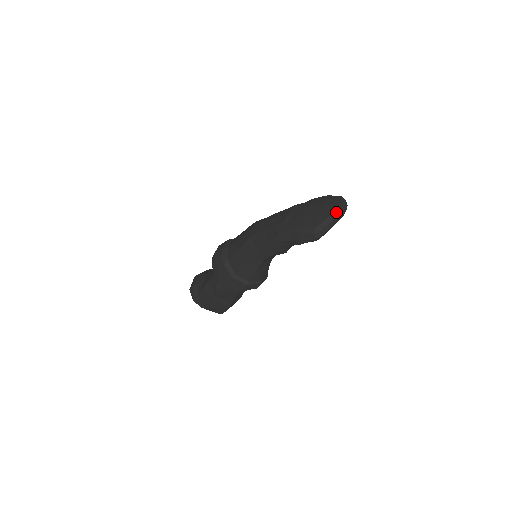
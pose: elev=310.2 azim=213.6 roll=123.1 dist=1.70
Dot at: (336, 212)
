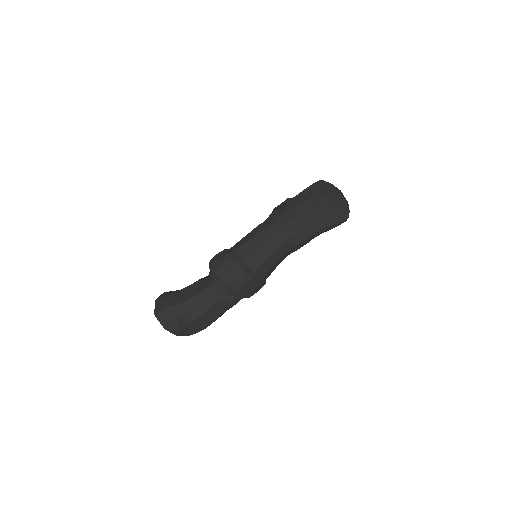
Dot at: (343, 195)
